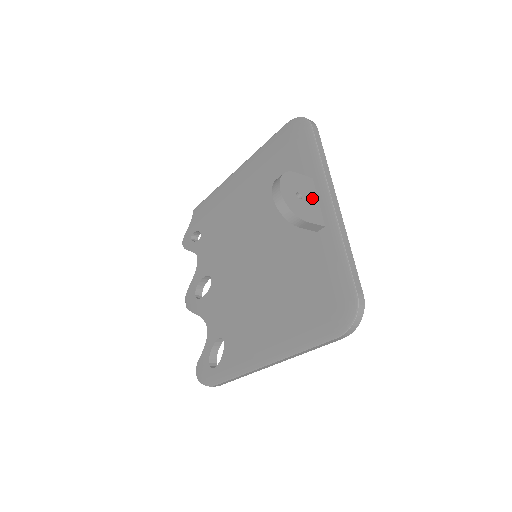
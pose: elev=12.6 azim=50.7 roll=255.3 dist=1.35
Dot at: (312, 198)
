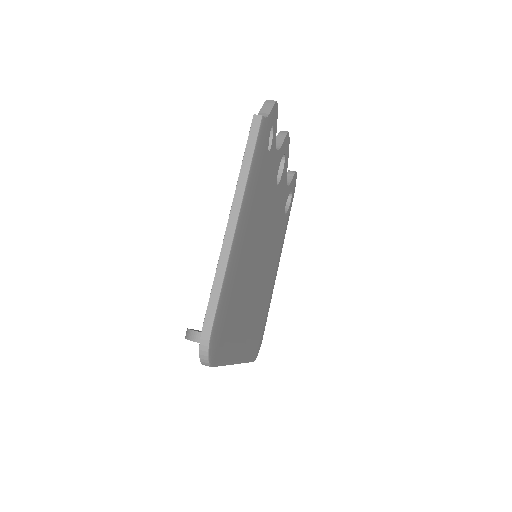
Dot at: occluded
